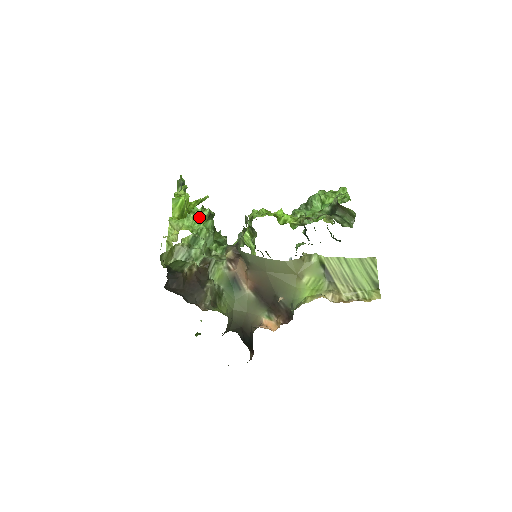
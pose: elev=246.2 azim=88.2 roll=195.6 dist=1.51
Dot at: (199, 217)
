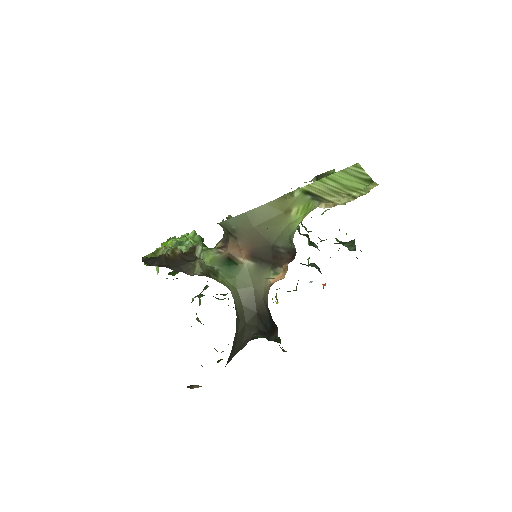
Dot at: occluded
